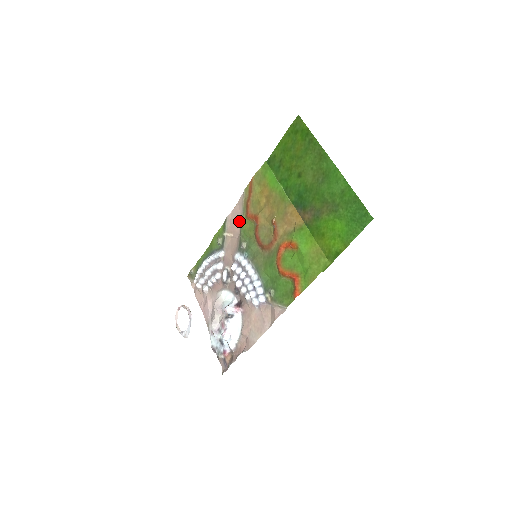
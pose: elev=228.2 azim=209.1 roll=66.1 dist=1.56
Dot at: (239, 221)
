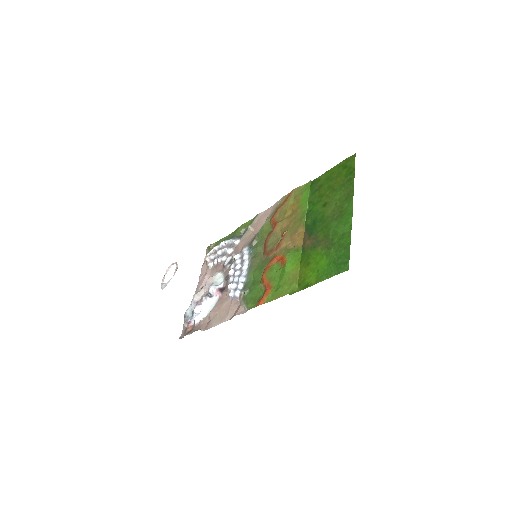
Dot at: (264, 221)
